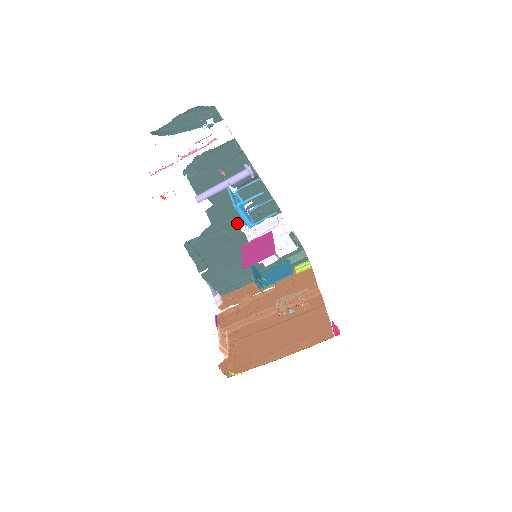
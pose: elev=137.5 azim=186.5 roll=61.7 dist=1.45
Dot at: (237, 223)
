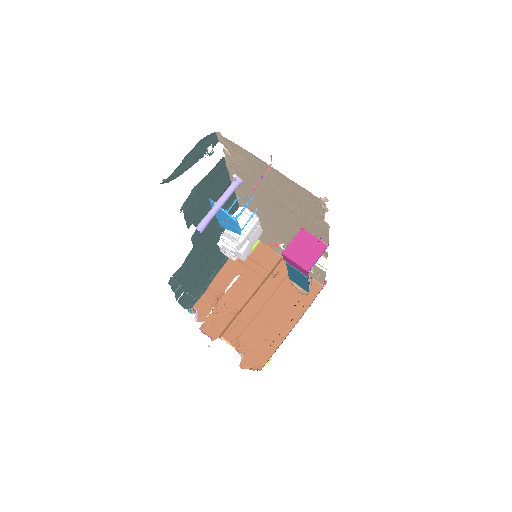
Dot at: (210, 235)
